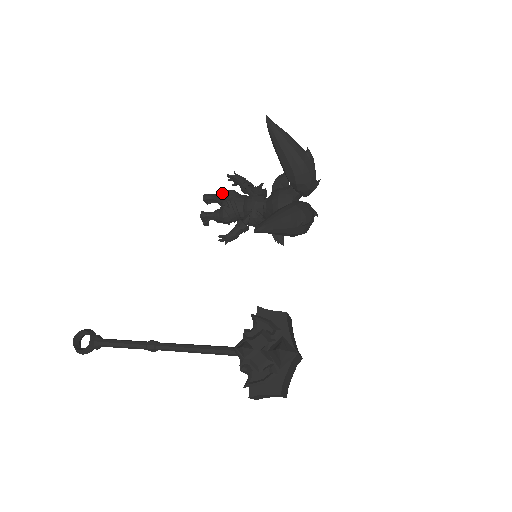
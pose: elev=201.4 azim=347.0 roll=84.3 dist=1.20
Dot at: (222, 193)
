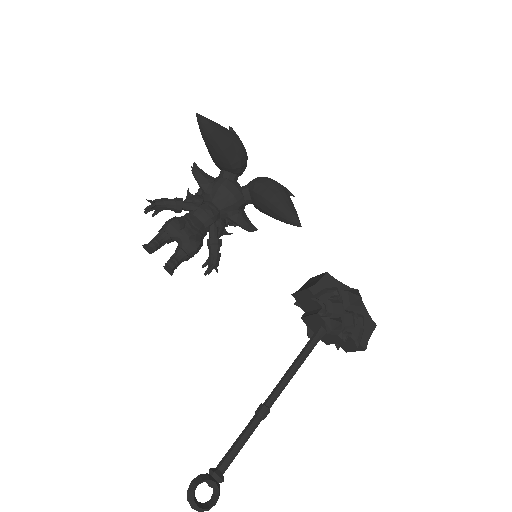
Dot at: (166, 229)
